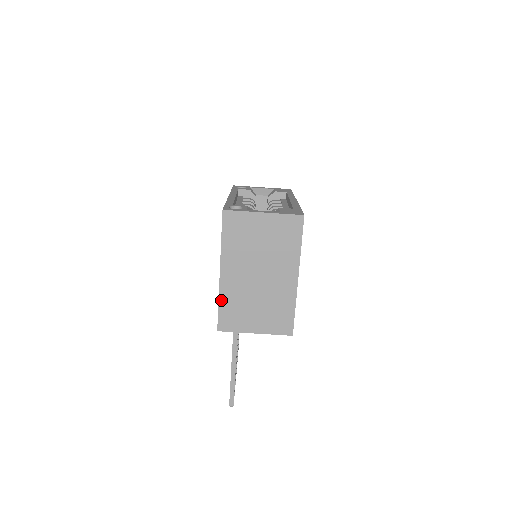
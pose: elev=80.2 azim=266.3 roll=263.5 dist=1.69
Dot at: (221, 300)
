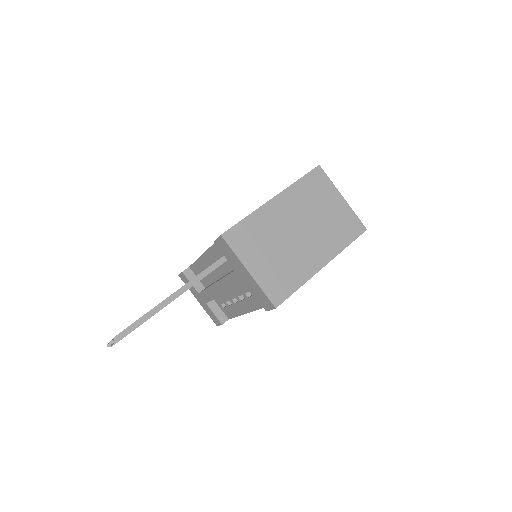
Dot at: (252, 216)
